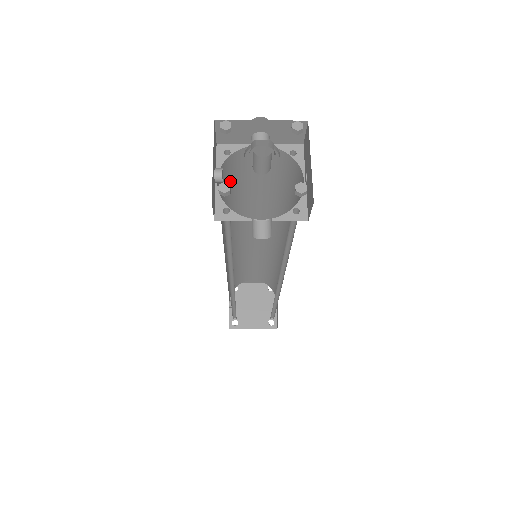
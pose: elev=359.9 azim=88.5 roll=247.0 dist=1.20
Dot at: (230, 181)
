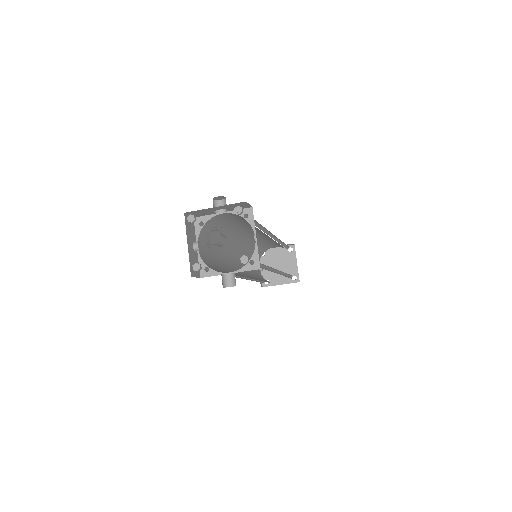
Dot at: (213, 231)
